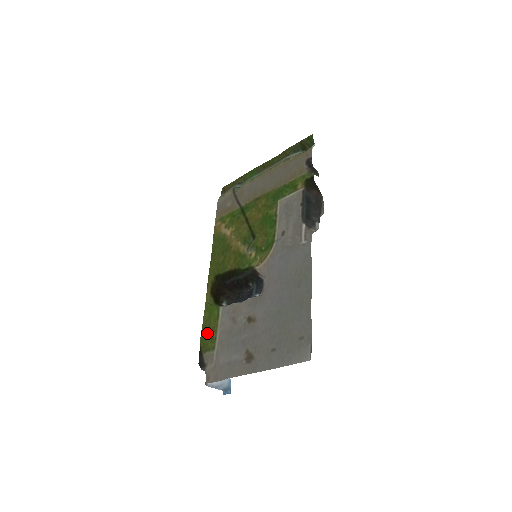
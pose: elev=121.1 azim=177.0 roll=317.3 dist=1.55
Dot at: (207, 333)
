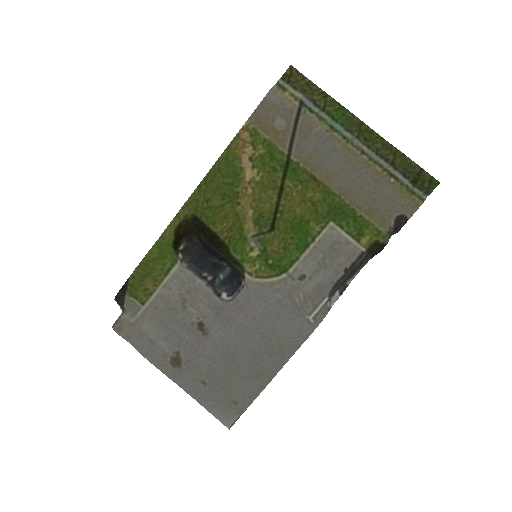
Dot at: (144, 277)
